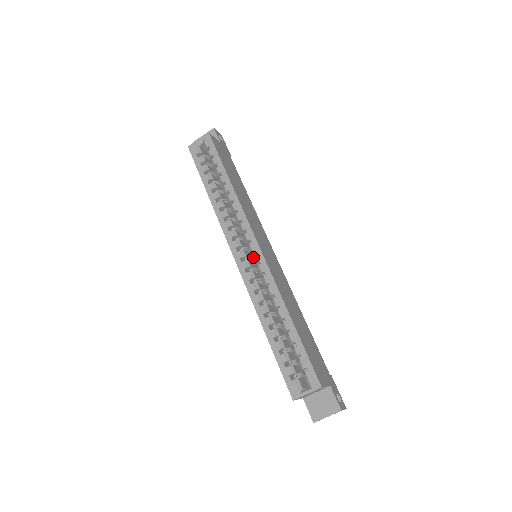
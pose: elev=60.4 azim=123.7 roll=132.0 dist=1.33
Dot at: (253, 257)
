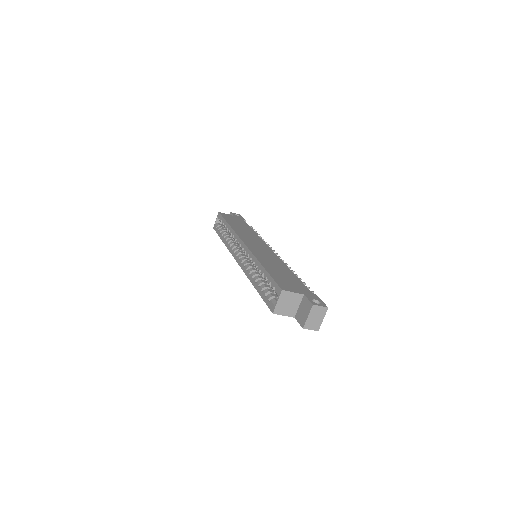
Dot at: (244, 252)
